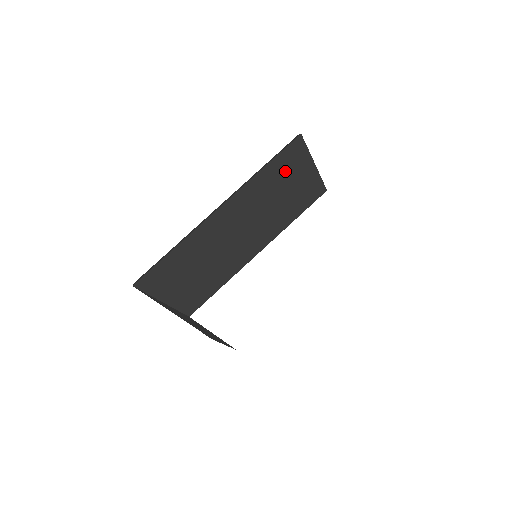
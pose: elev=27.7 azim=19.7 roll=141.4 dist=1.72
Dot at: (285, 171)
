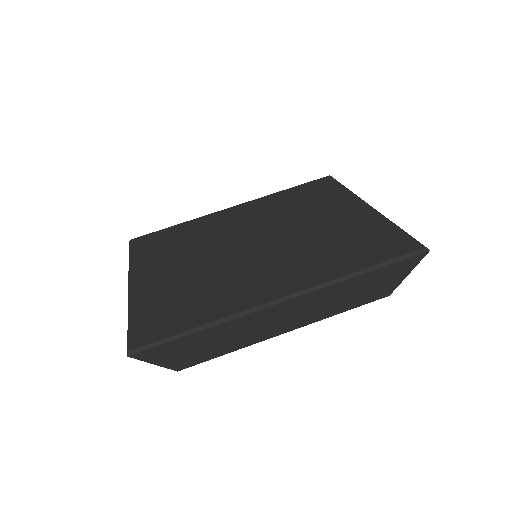
Dot at: (378, 279)
